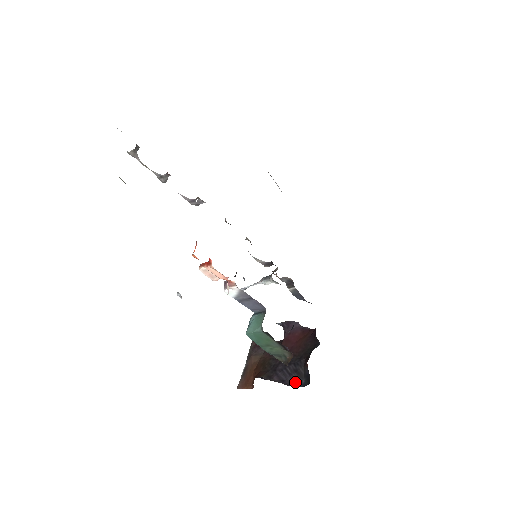
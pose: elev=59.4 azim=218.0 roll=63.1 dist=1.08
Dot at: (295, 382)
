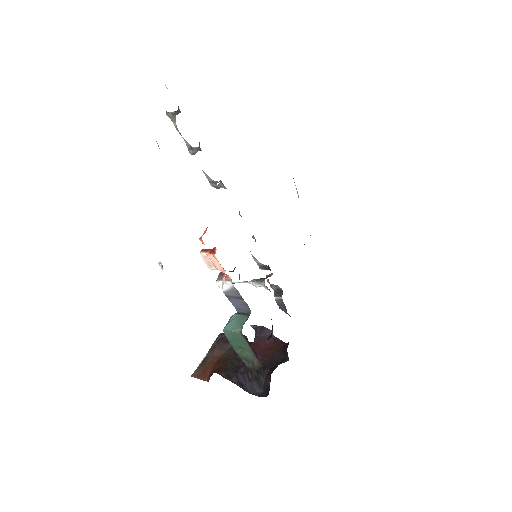
Dot at: (253, 389)
